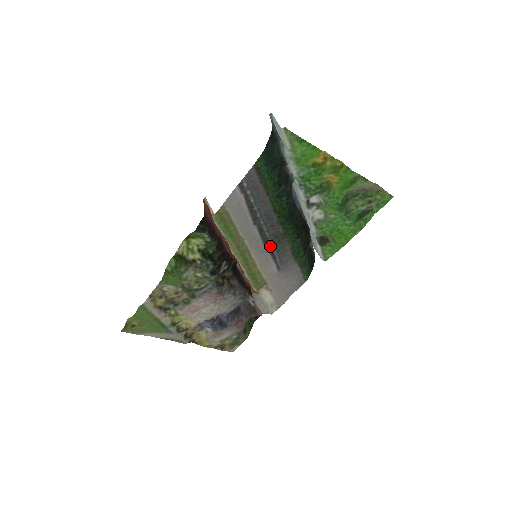
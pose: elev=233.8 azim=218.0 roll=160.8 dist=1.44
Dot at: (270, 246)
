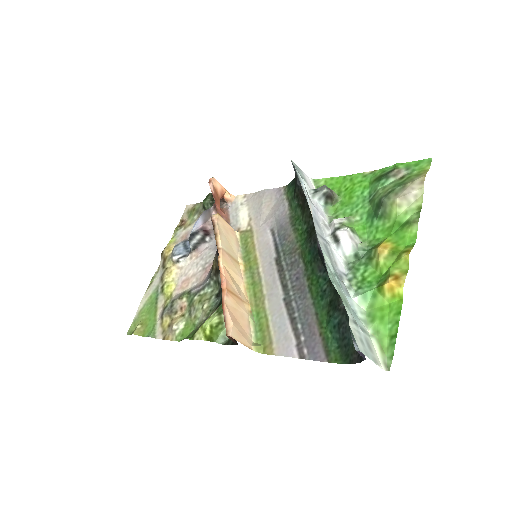
Dot at: (280, 260)
